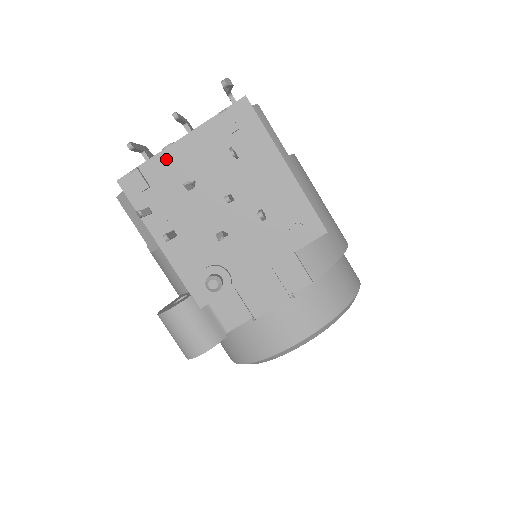
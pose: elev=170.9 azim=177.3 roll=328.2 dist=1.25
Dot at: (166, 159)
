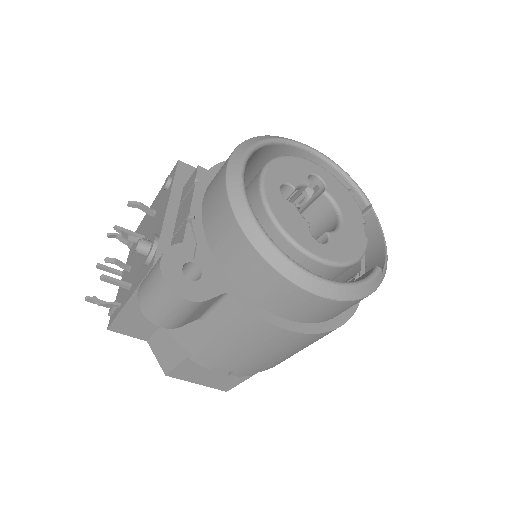
Dot at: (120, 288)
